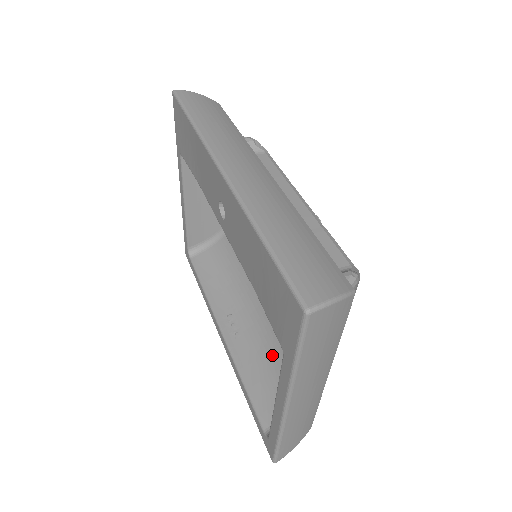
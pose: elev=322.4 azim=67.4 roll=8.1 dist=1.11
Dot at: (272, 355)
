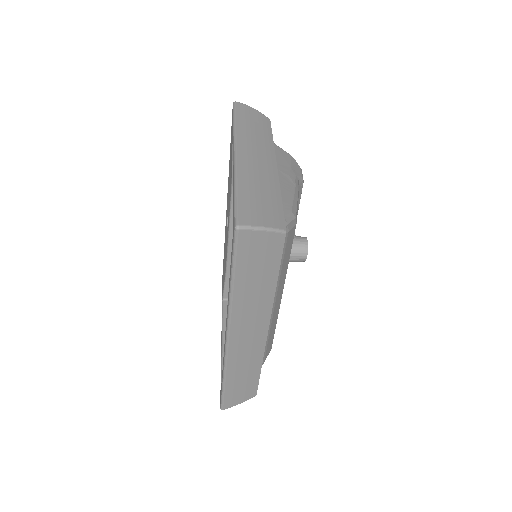
Dot at: occluded
